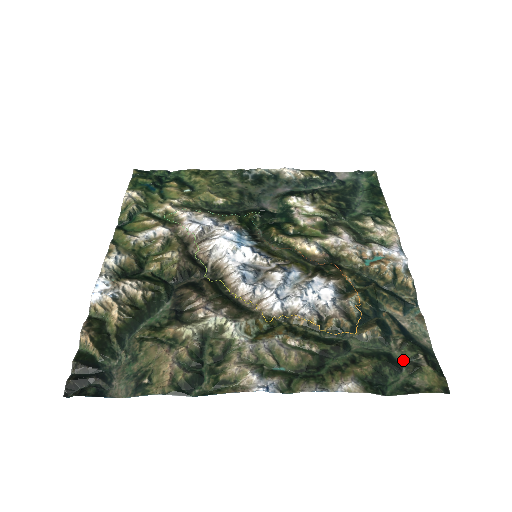
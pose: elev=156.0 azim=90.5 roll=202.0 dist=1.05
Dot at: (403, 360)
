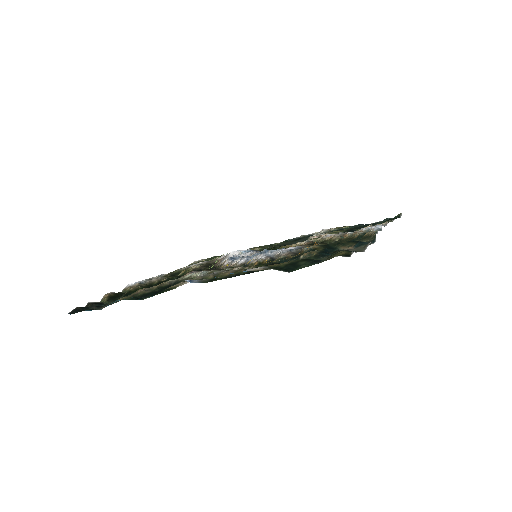
Dot at: occluded
